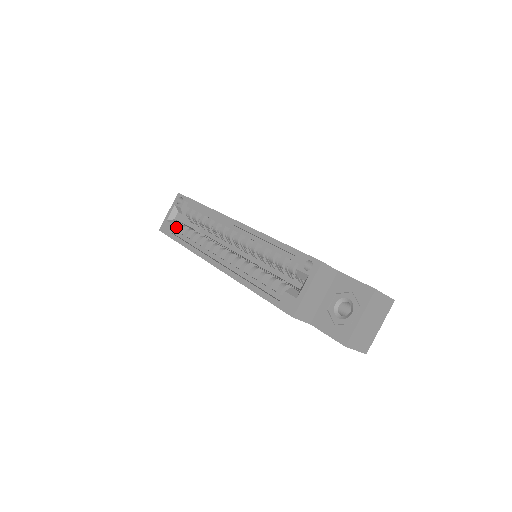
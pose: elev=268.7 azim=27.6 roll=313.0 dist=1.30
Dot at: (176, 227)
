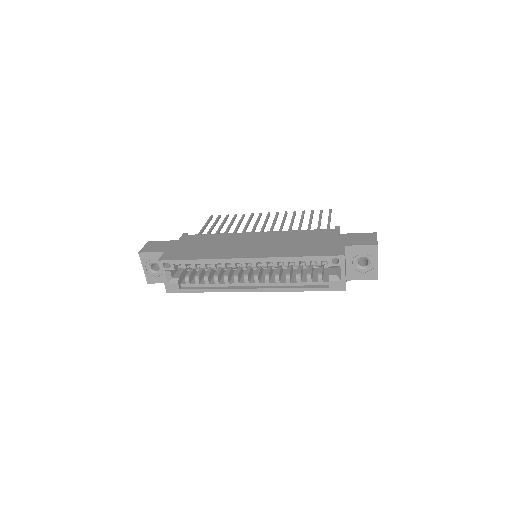
Dot at: (180, 282)
